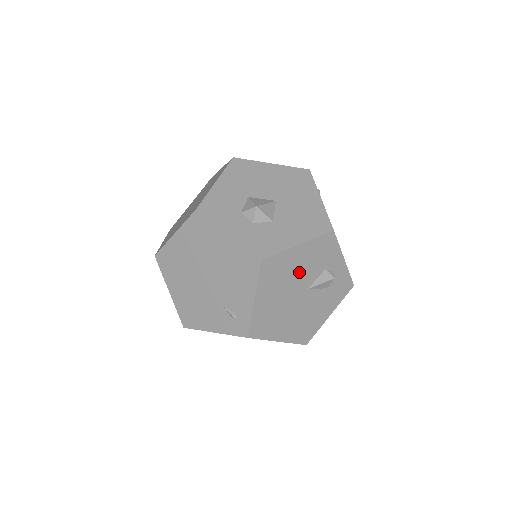
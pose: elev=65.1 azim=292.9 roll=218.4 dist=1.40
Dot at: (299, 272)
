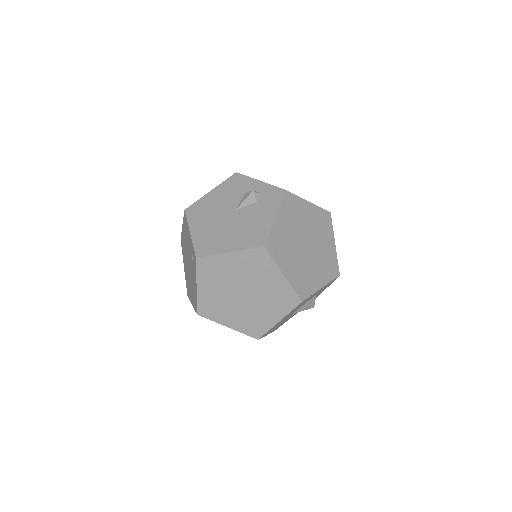
Dot at: (221, 204)
